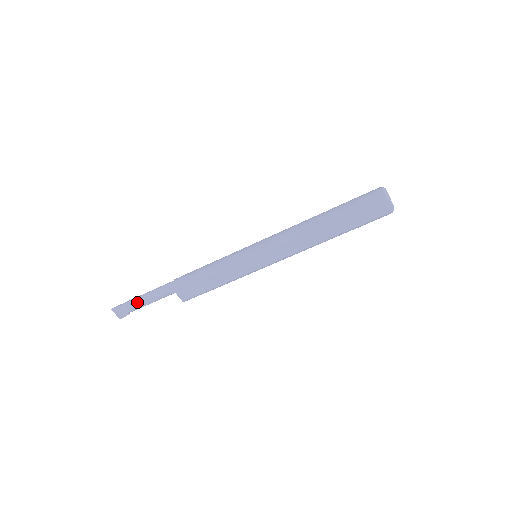
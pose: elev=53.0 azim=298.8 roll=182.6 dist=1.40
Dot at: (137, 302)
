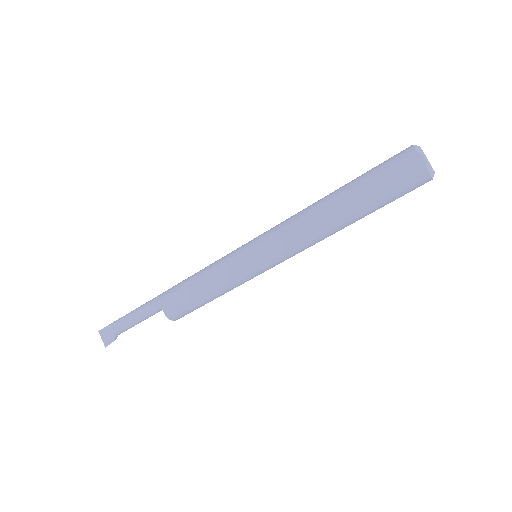
Dot at: (122, 319)
